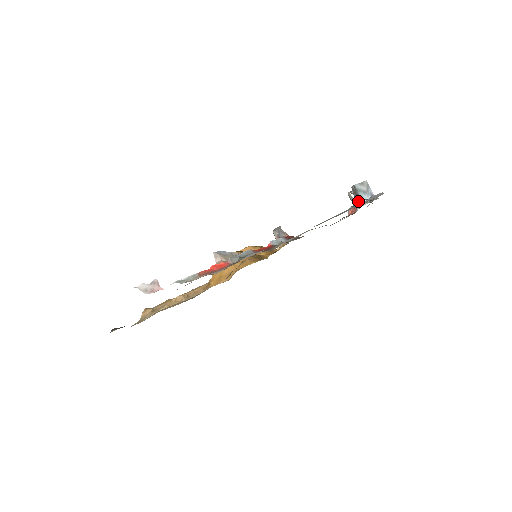
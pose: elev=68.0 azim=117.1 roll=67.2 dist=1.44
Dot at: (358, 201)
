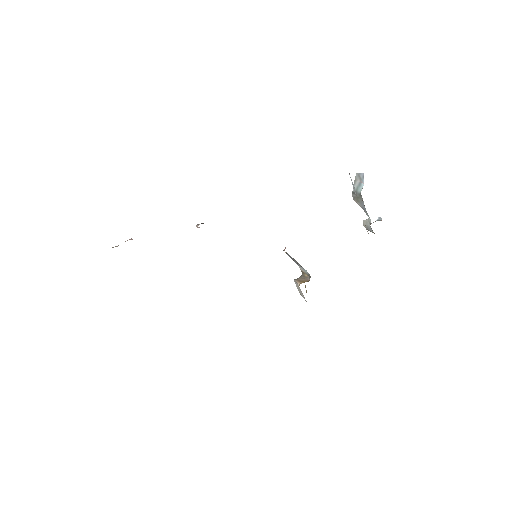
Dot at: occluded
